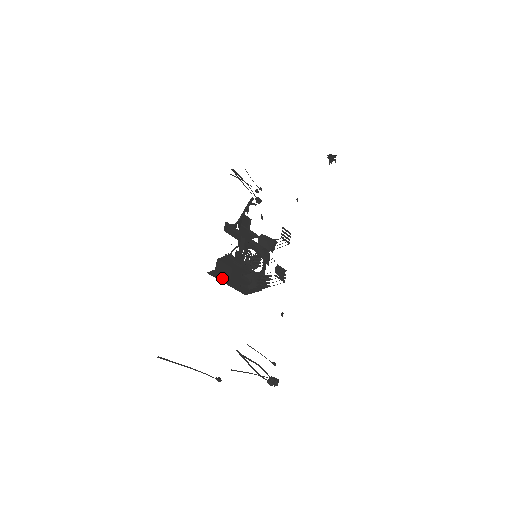
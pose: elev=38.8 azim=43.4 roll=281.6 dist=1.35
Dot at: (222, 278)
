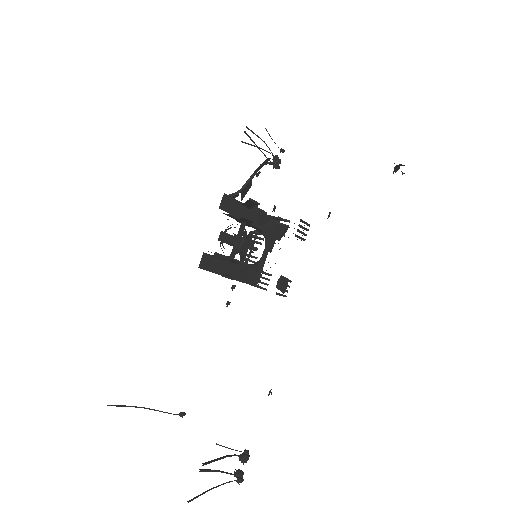
Dot at: occluded
